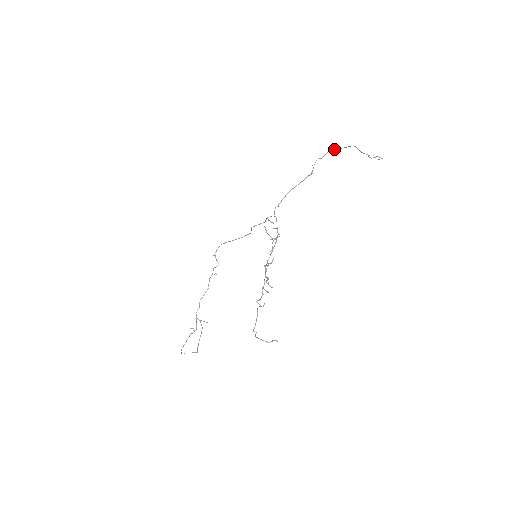
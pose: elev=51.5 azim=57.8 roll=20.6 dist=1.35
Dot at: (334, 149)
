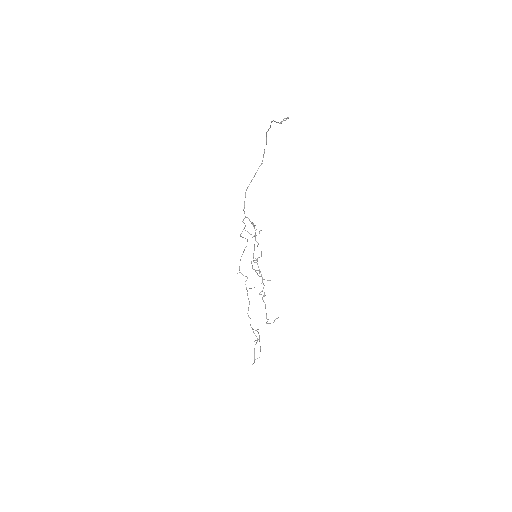
Dot at: occluded
